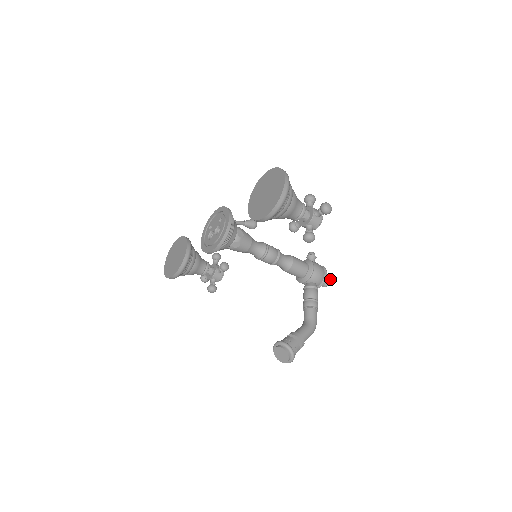
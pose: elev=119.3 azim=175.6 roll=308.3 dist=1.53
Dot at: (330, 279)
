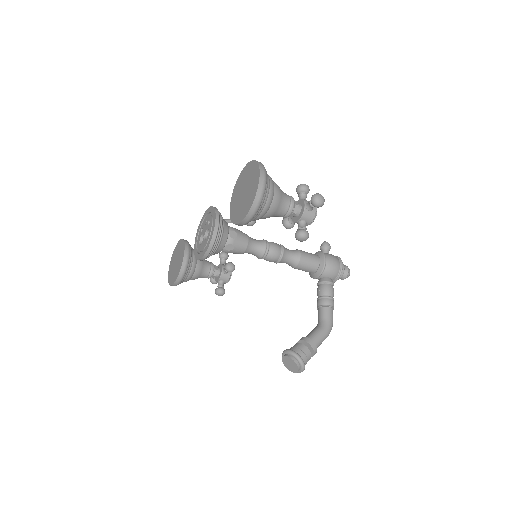
Dot at: (348, 270)
